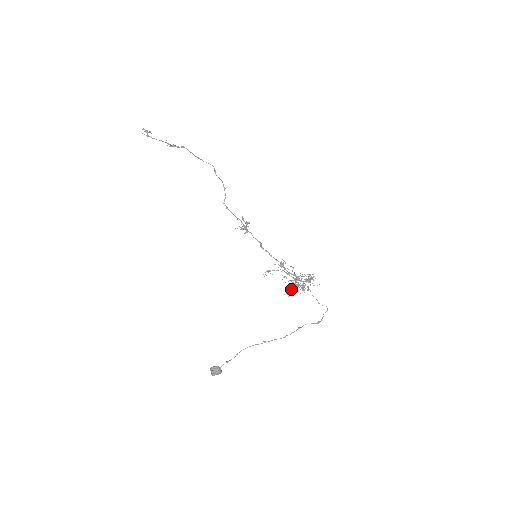
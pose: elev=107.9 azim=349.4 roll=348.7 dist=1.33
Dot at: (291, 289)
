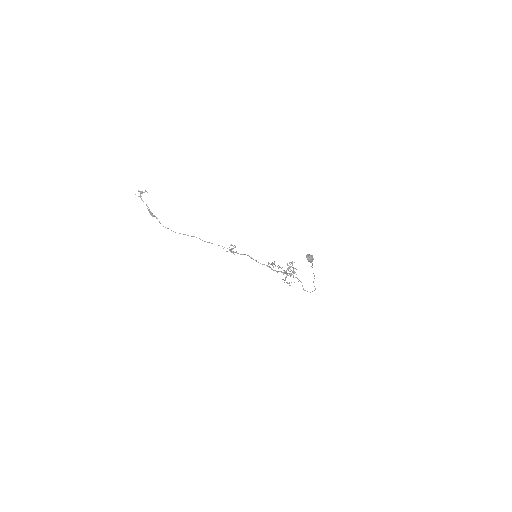
Dot at: occluded
